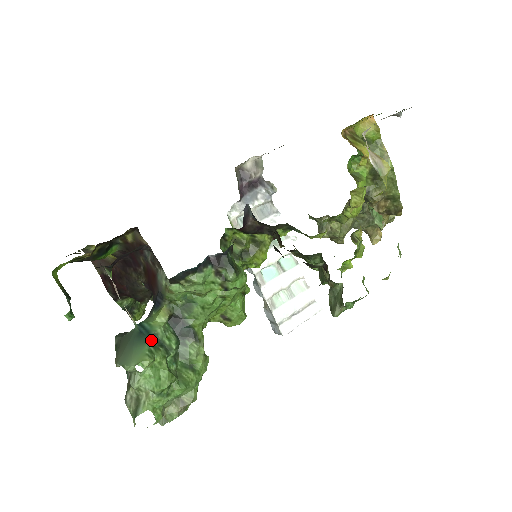
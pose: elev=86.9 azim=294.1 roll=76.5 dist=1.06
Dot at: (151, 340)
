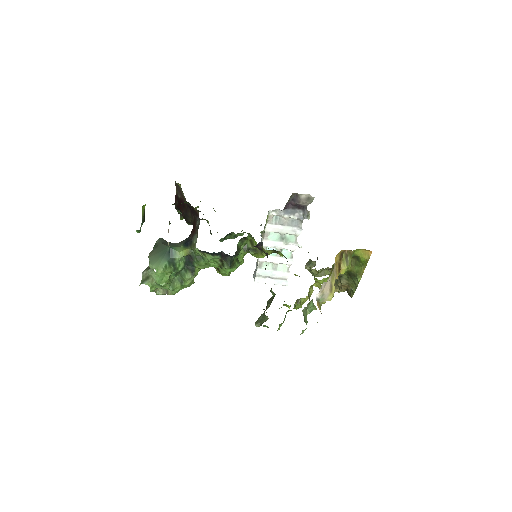
Dot at: (170, 261)
